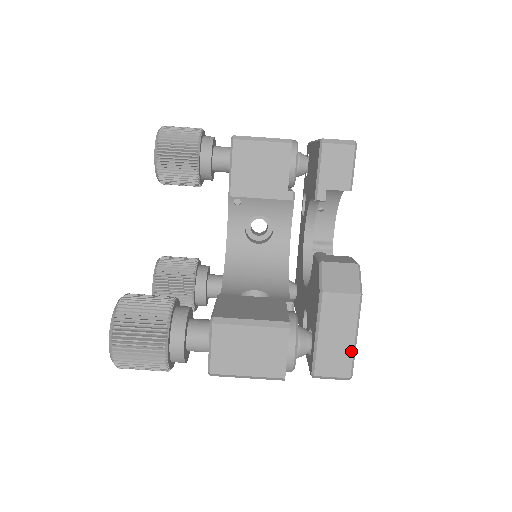
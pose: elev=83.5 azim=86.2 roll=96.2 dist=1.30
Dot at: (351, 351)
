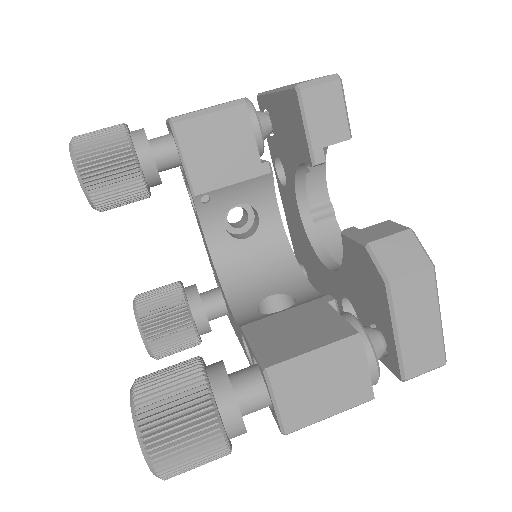
Dot at: (439, 335)
